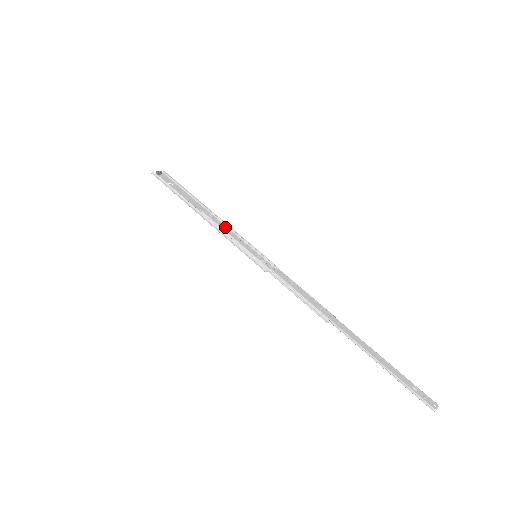
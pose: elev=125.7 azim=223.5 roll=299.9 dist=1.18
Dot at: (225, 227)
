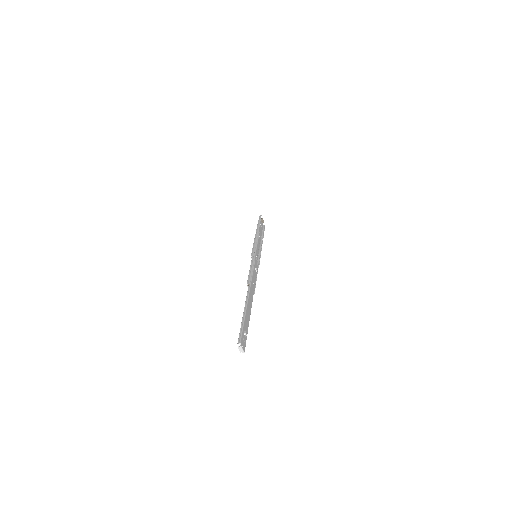
Dot at: (259, 246)
